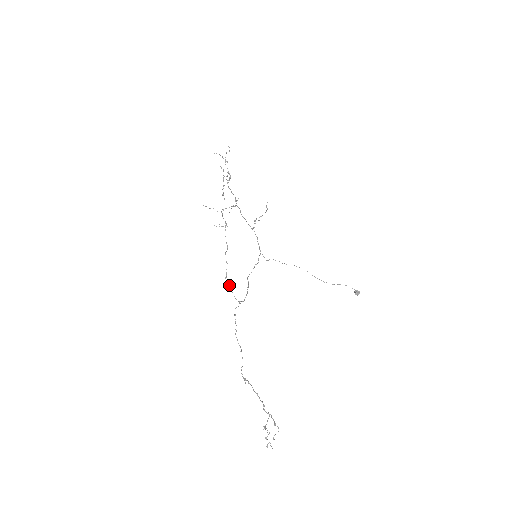
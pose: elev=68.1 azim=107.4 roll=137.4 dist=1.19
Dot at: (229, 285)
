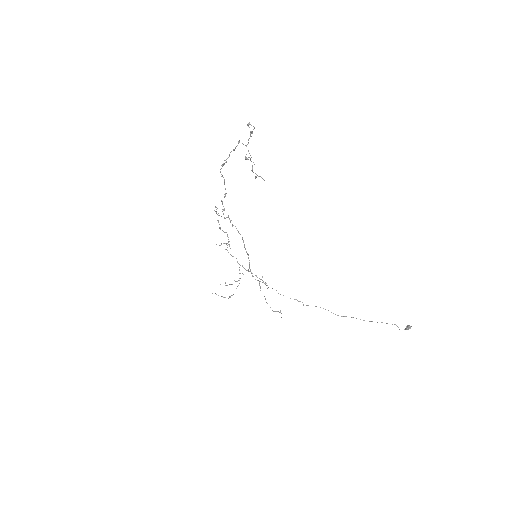
Dot at: (219, 215)
